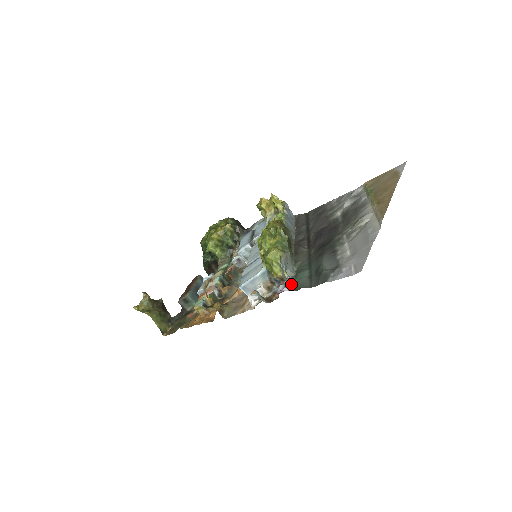
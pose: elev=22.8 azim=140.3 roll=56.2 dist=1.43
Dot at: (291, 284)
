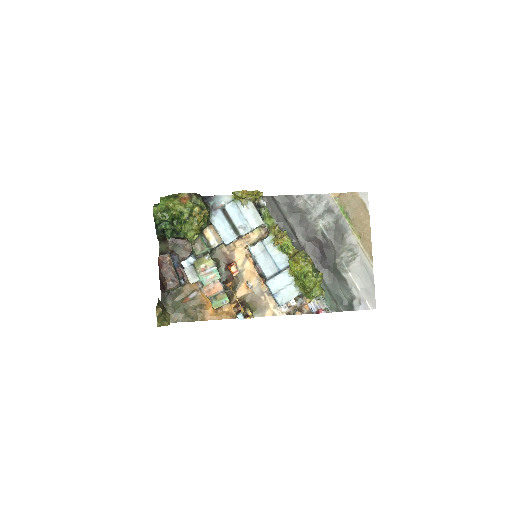
Dot at: (323, 305)
